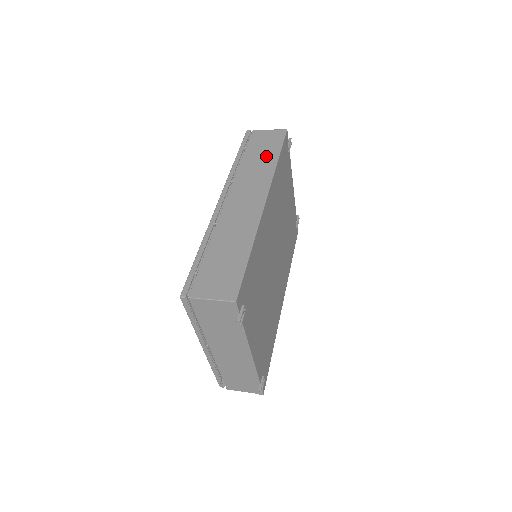
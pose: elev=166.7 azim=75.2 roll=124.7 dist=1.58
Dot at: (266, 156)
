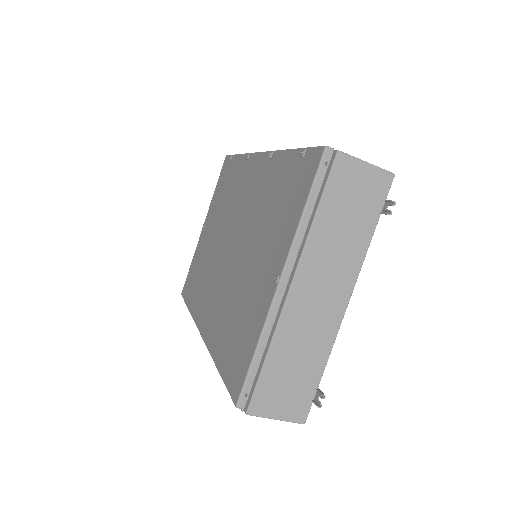
Dot at: occluded
